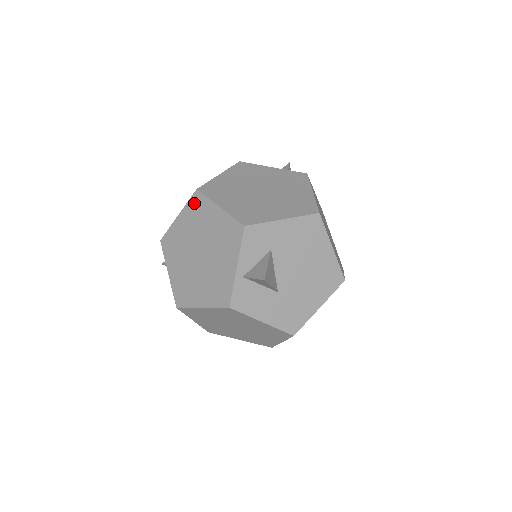
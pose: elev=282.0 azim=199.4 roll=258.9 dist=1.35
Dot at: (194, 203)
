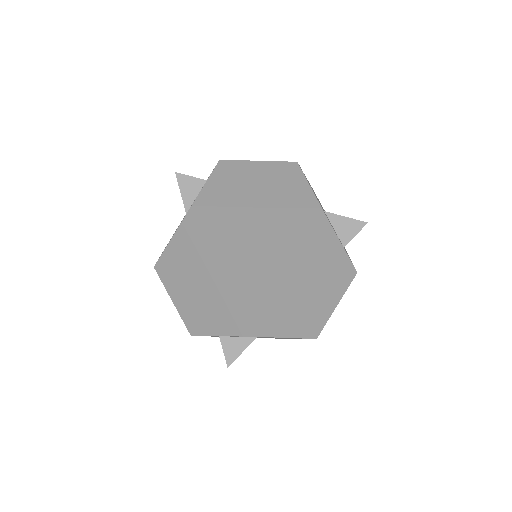
Dot at: (242, 257)
